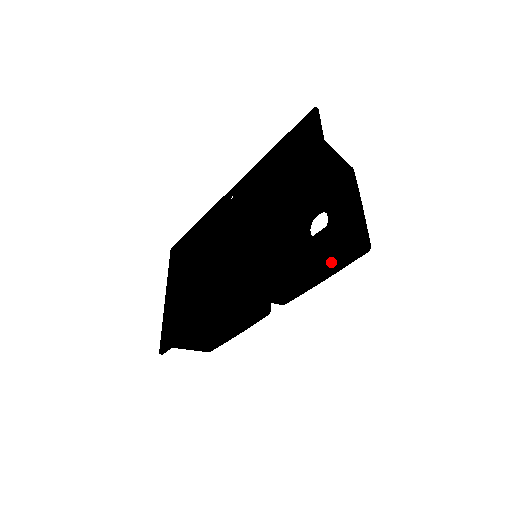
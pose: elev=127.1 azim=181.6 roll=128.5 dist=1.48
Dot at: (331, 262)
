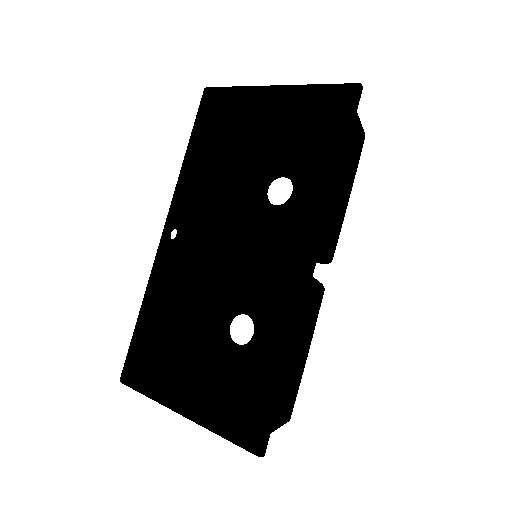
Dot at: (352, 160)
